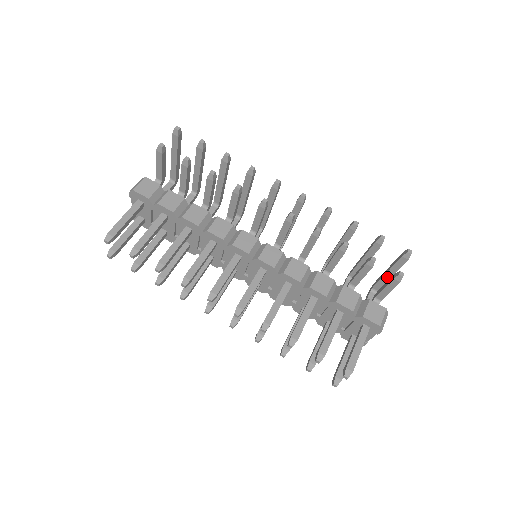
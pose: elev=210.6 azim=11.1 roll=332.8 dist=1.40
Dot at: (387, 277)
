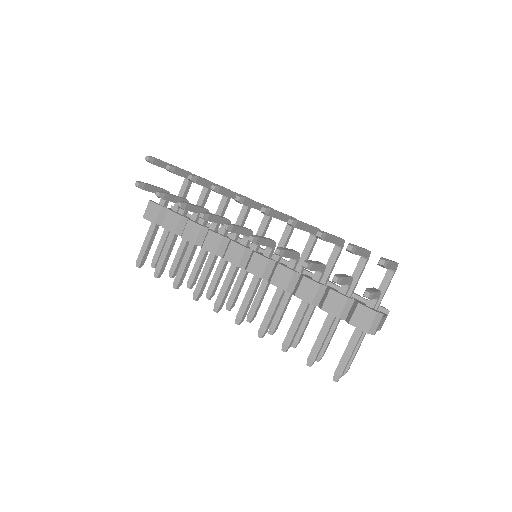
Dot at: occluded
